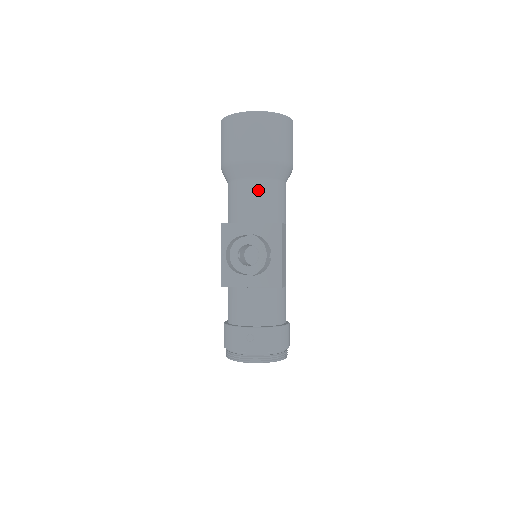
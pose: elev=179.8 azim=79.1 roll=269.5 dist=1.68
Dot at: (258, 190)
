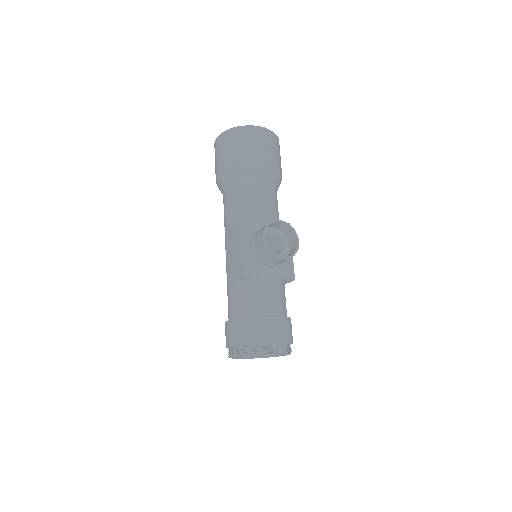
Dot at: (269, 193)
